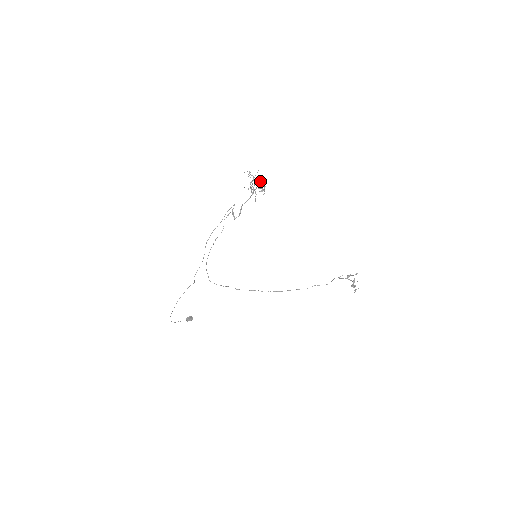
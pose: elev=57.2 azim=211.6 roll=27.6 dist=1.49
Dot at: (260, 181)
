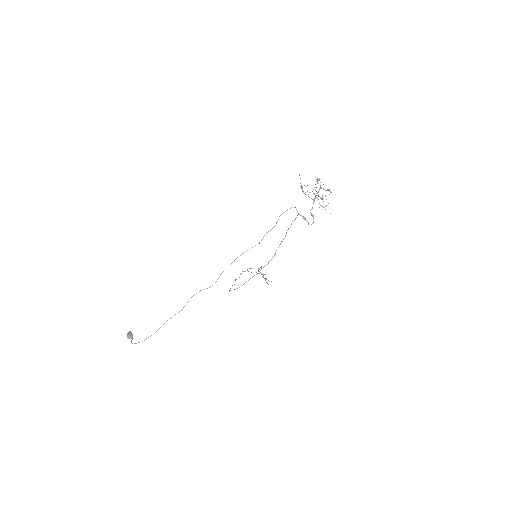
Dot at: occluded
